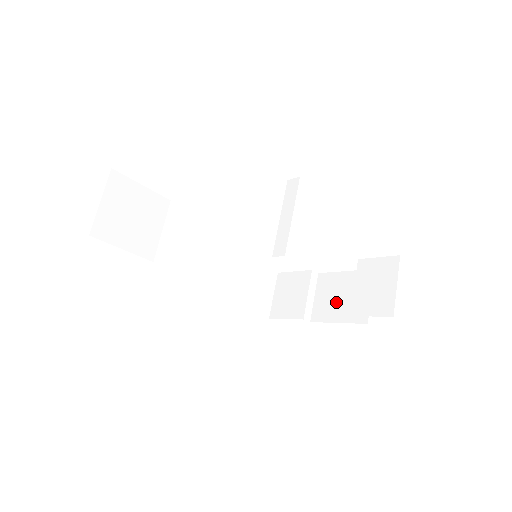
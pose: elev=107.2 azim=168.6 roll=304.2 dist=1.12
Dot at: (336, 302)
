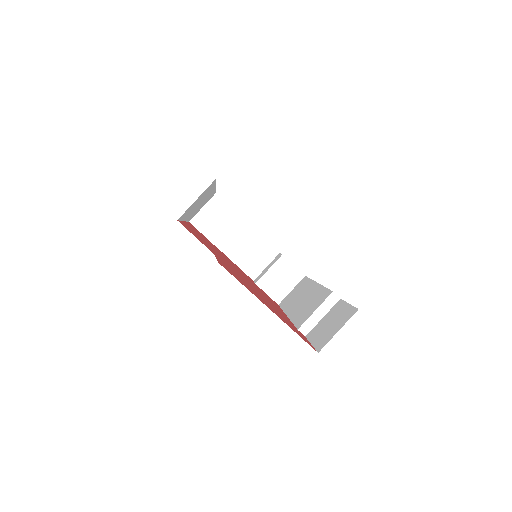
Dot at: (243, 251)
